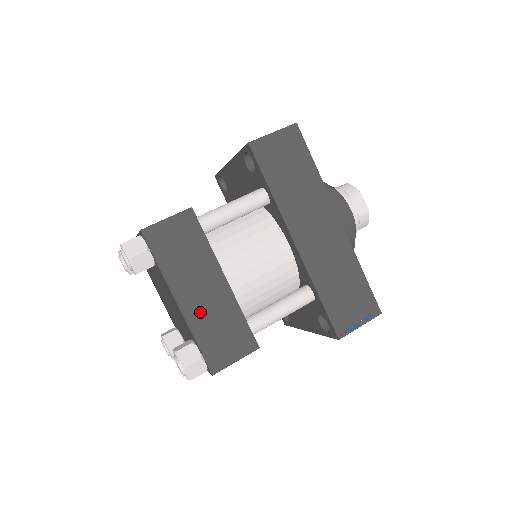
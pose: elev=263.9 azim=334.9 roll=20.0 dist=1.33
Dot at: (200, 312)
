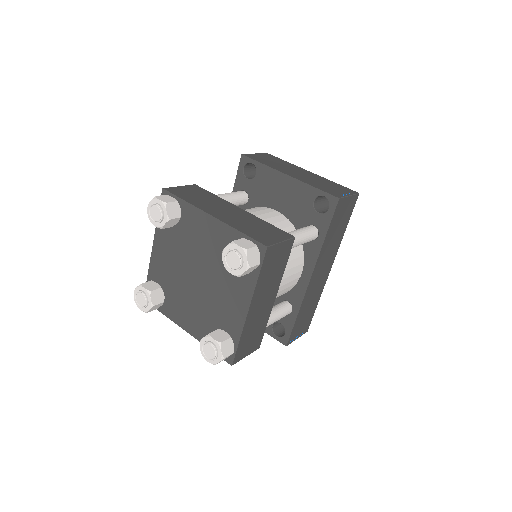
Dot at: (253, 318)
